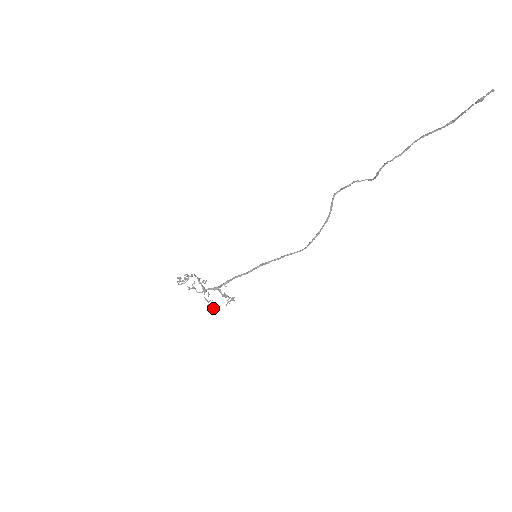
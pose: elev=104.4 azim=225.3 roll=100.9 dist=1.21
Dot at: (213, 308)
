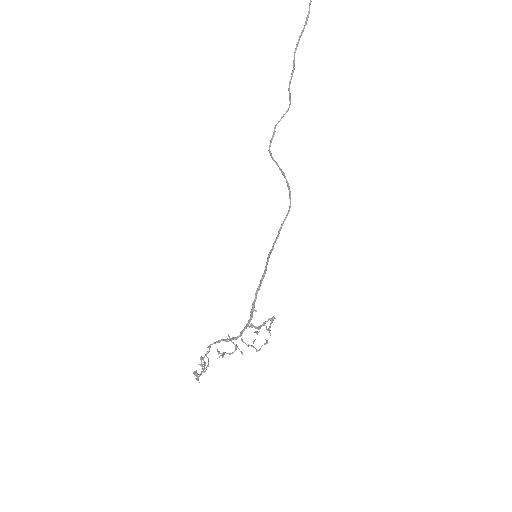
Dot at: (264, 343)
